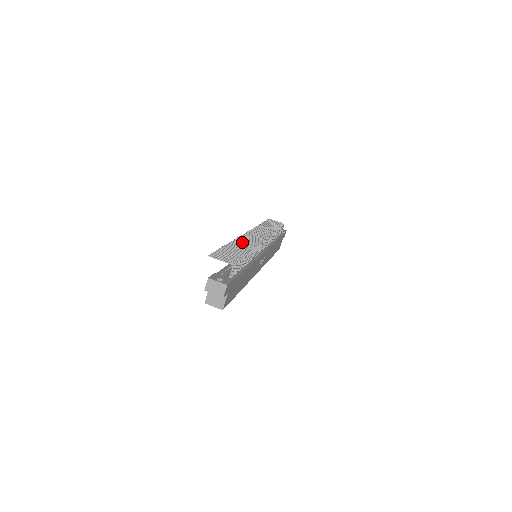
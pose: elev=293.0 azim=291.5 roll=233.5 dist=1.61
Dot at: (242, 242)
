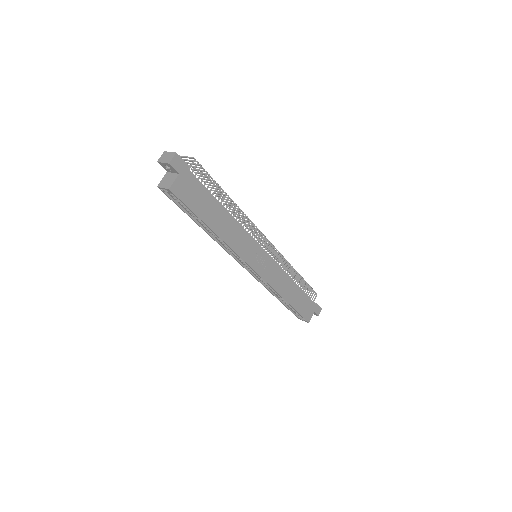
Dot at: occluded
